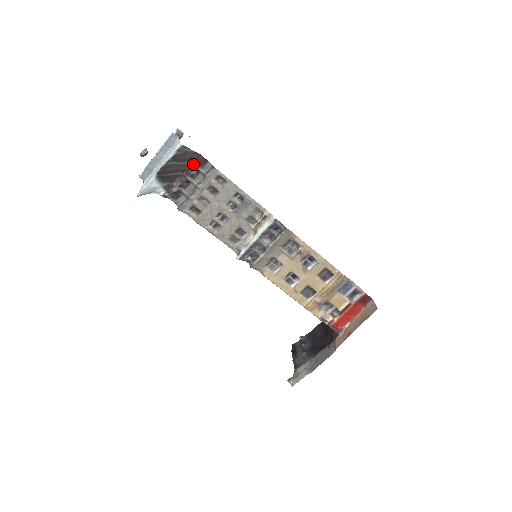
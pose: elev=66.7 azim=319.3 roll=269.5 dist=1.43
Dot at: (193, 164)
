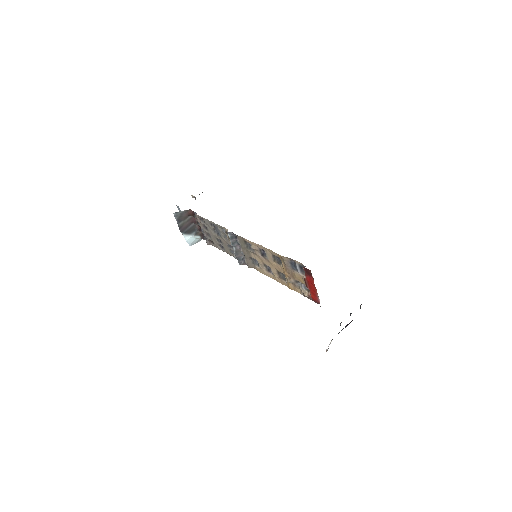
Dot at: (193, 216)
